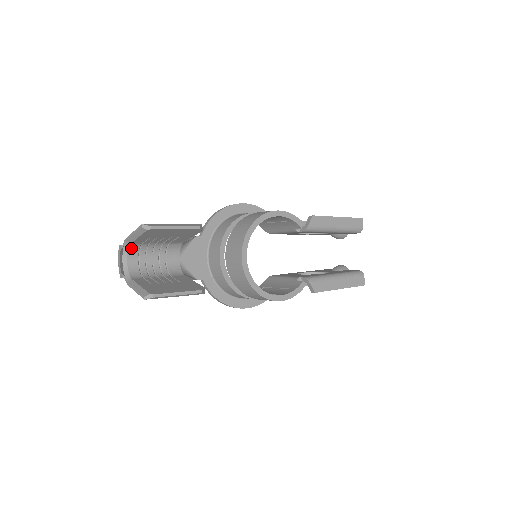
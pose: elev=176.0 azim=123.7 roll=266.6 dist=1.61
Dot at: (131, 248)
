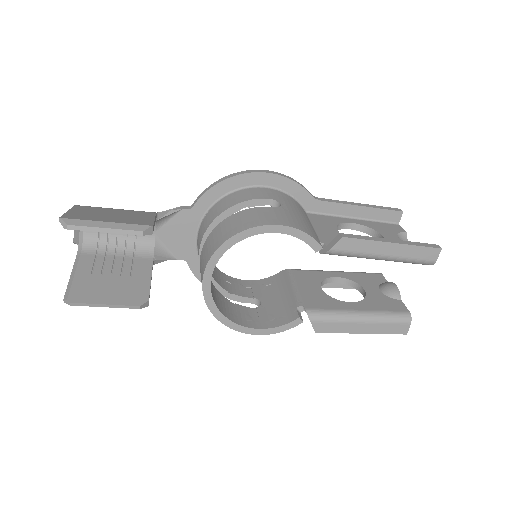
Dot at: occluded
